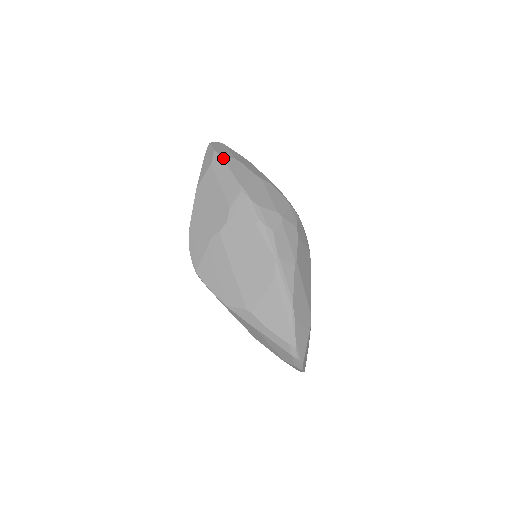
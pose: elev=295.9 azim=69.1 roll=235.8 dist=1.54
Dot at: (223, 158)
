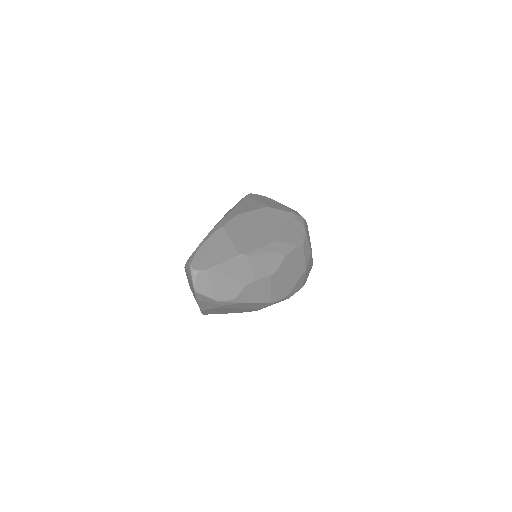
Dot at: (236, 301)
